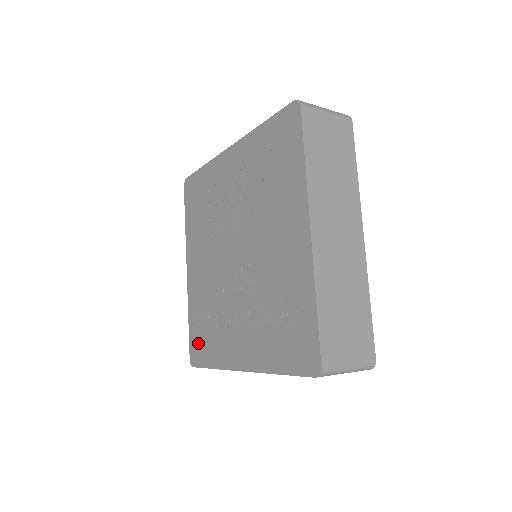
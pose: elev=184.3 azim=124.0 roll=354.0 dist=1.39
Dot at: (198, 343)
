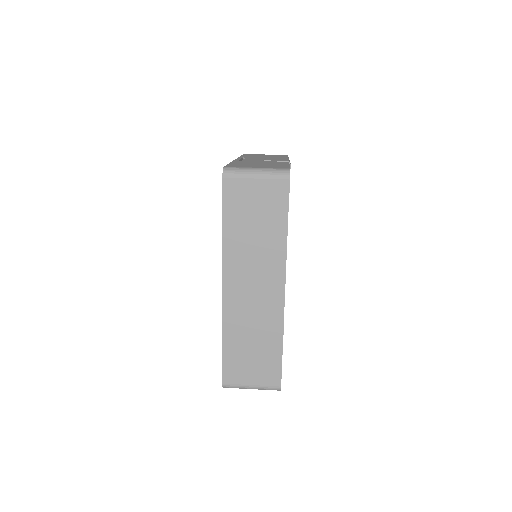
Dot at: occluded
